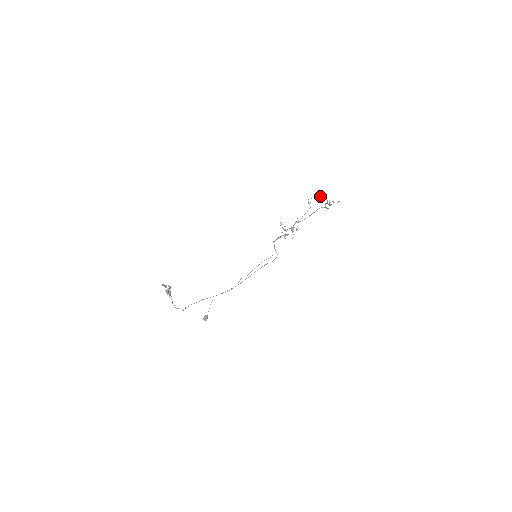
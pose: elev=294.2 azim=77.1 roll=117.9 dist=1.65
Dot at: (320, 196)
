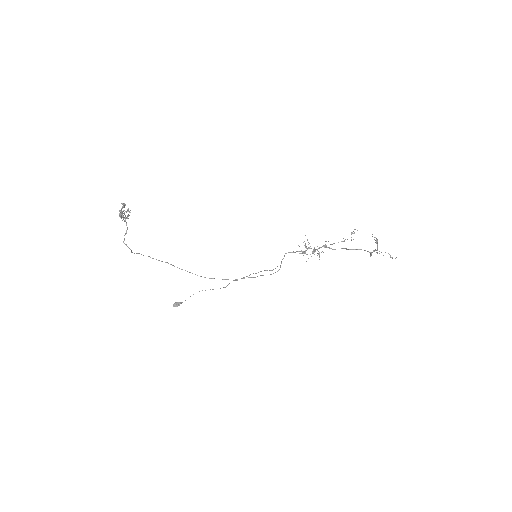
Dot at: (372, 234)
